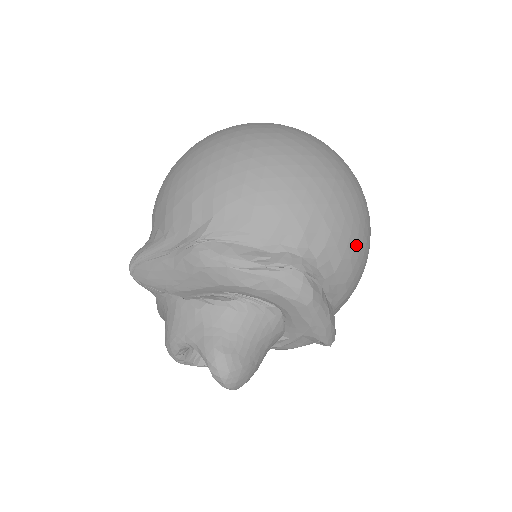
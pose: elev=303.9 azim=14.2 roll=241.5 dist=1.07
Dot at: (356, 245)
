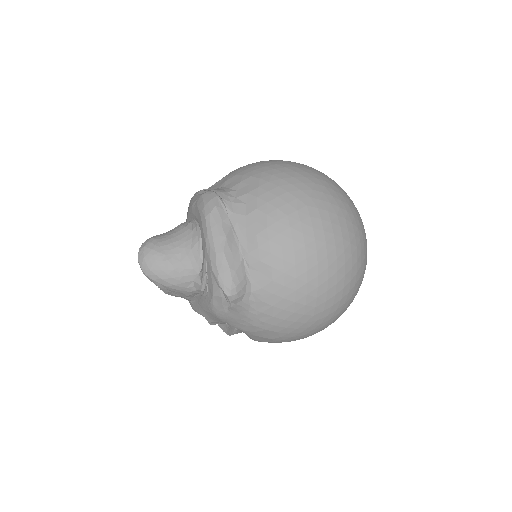
Dot at: (279, 209)
